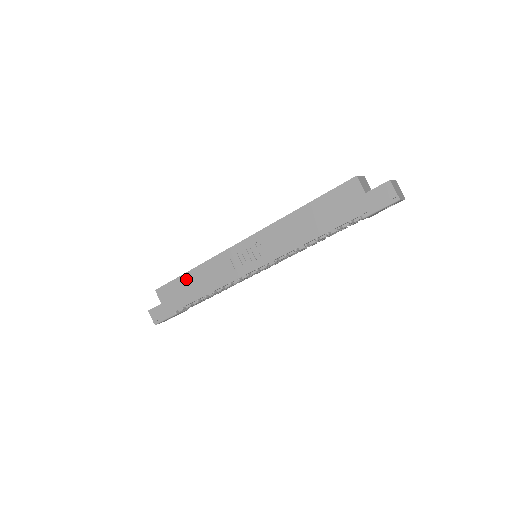
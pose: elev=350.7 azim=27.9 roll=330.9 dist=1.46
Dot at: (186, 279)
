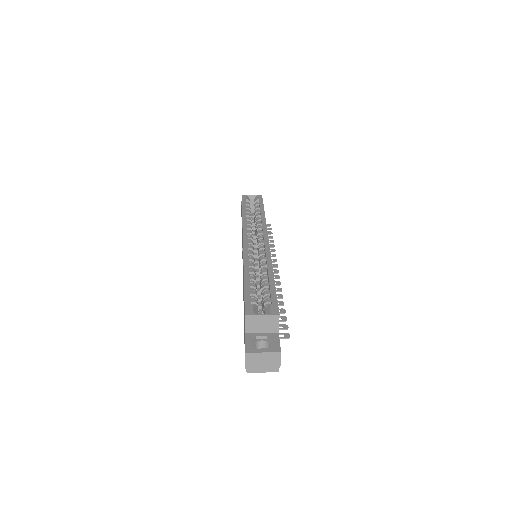
Dot at: occluded
